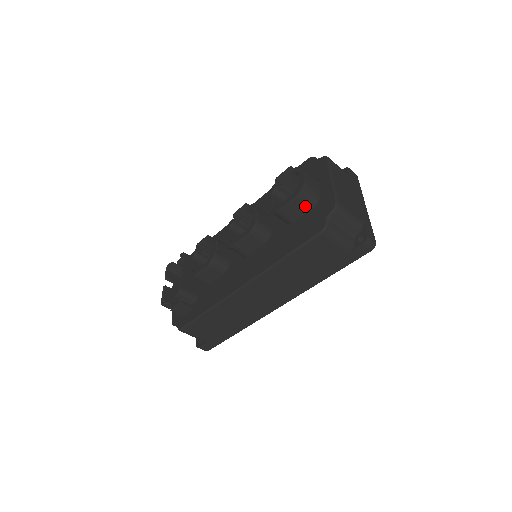
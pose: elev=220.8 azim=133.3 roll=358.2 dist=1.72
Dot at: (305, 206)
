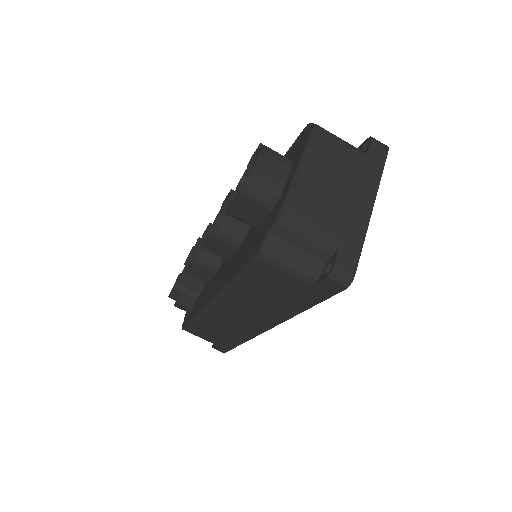
Dot at: (259, 208)
